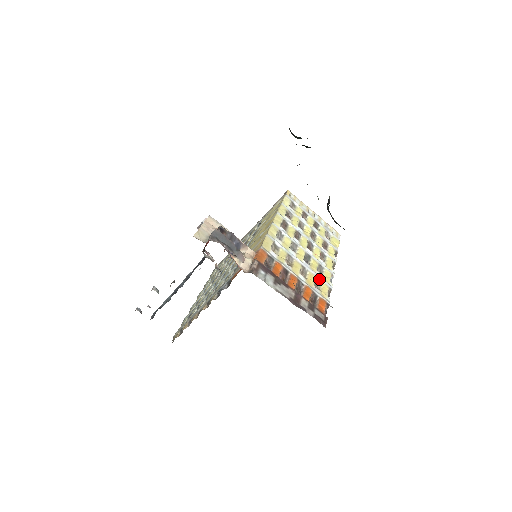
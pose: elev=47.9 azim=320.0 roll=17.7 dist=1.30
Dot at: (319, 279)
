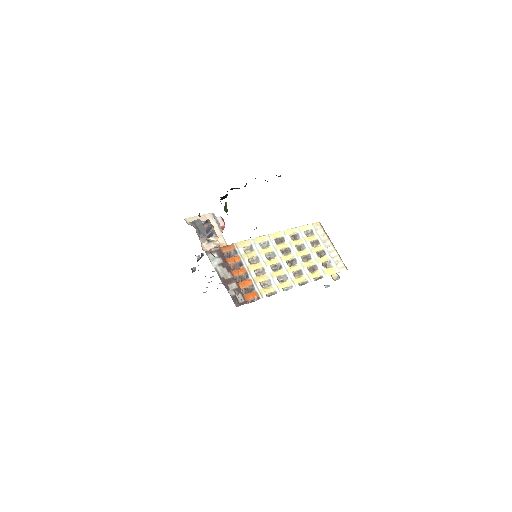
Dot at: (271, 282)
